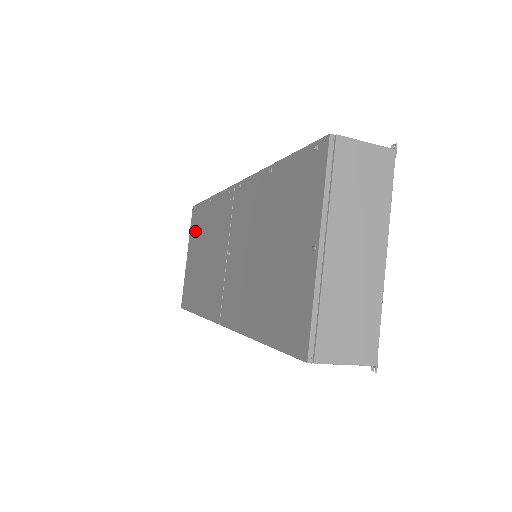
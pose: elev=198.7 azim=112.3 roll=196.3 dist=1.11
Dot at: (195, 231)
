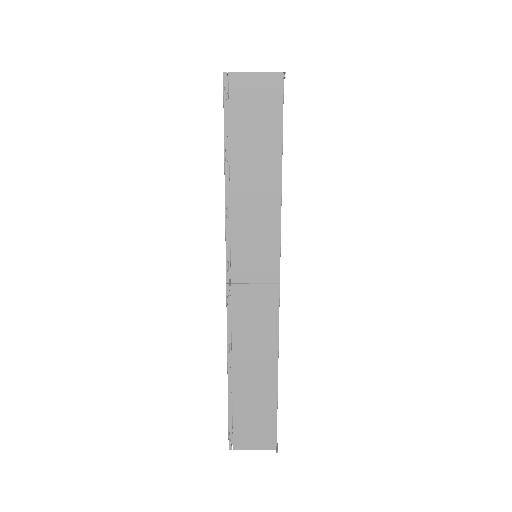
Dot at: occluded
